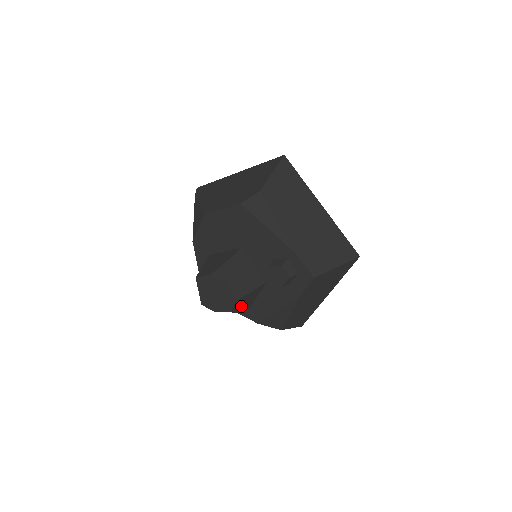
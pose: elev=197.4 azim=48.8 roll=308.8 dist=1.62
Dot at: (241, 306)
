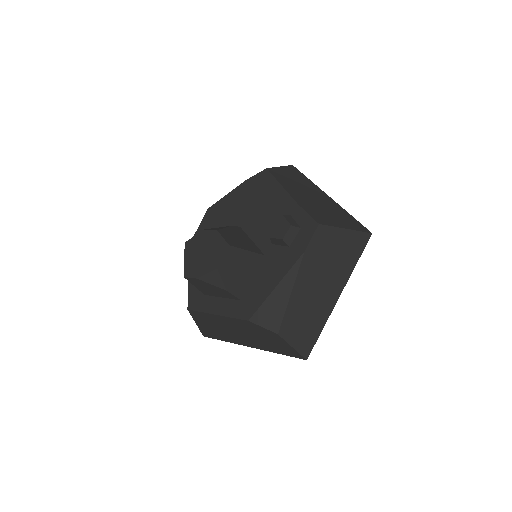
Dot at: (231, 275)
